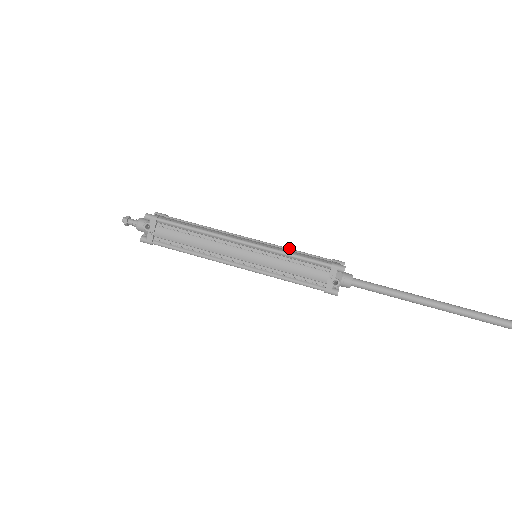
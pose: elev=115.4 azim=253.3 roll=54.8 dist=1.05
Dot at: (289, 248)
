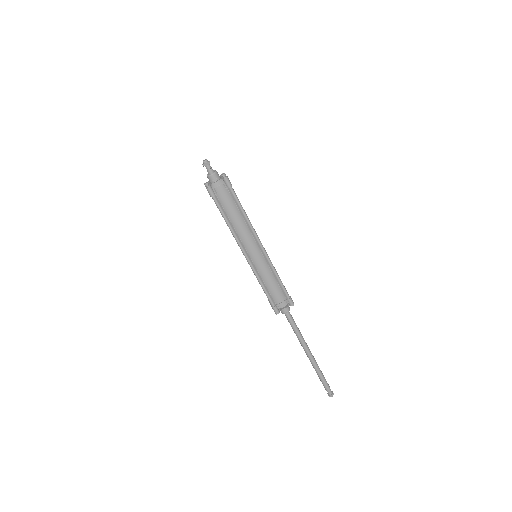
Dot at: (276, 273)
